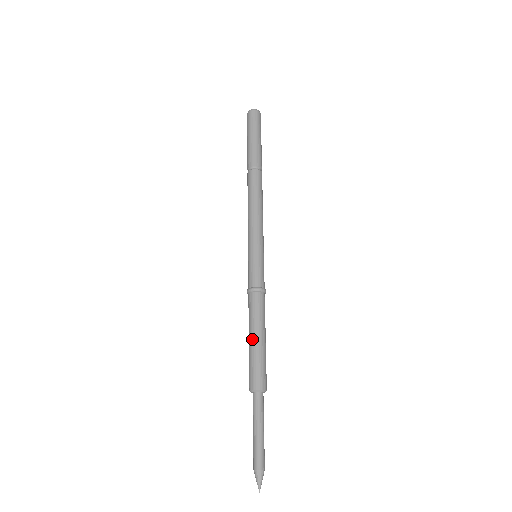
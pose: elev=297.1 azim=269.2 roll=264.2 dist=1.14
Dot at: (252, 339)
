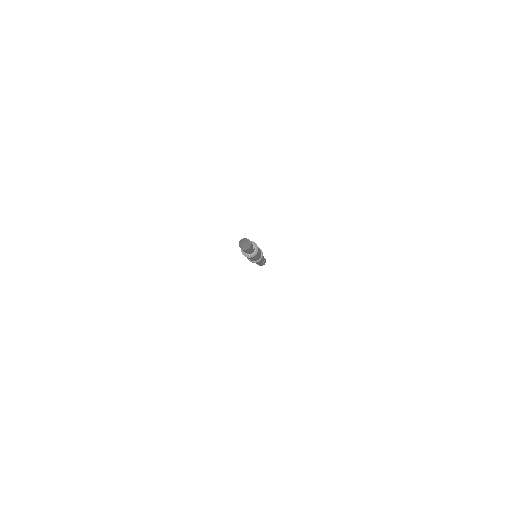
Dot at: occluded
